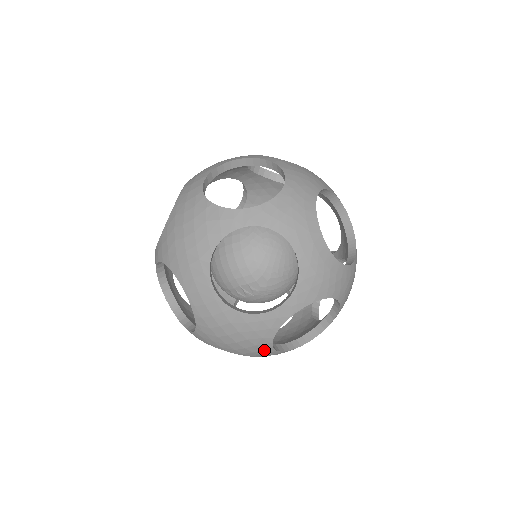
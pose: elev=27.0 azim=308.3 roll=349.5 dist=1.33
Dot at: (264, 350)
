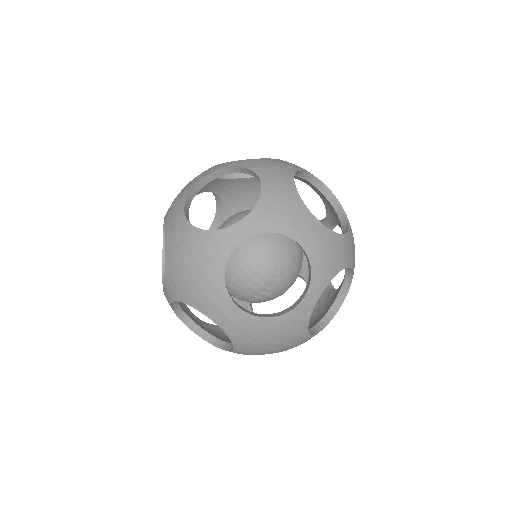
Dot at: (302, 339)
